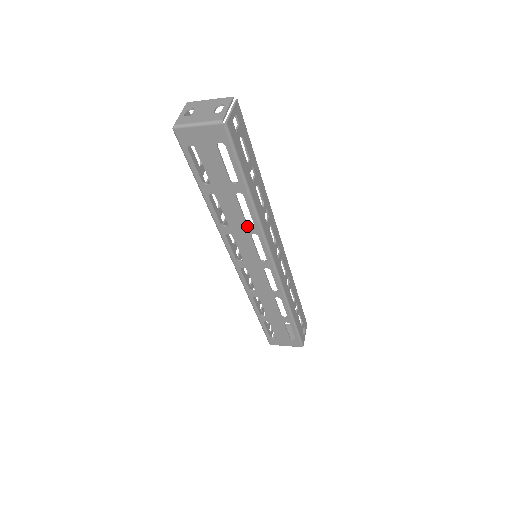
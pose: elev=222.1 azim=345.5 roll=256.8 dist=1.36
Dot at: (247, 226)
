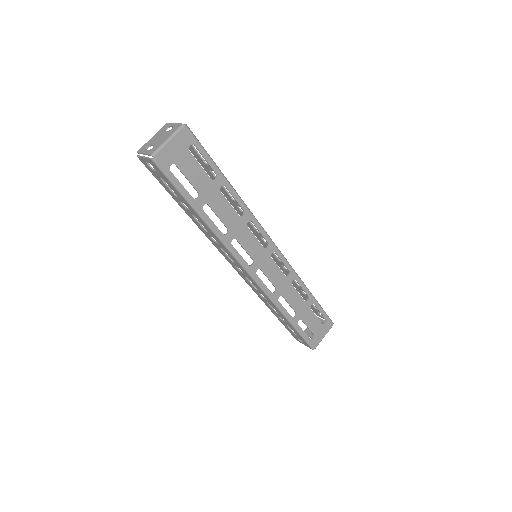
Dot at: (241, 218)
